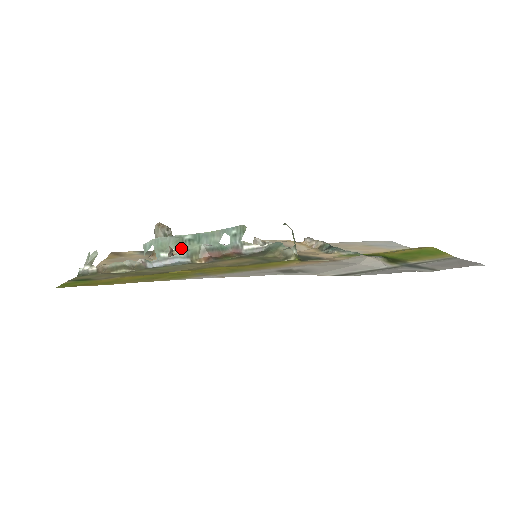
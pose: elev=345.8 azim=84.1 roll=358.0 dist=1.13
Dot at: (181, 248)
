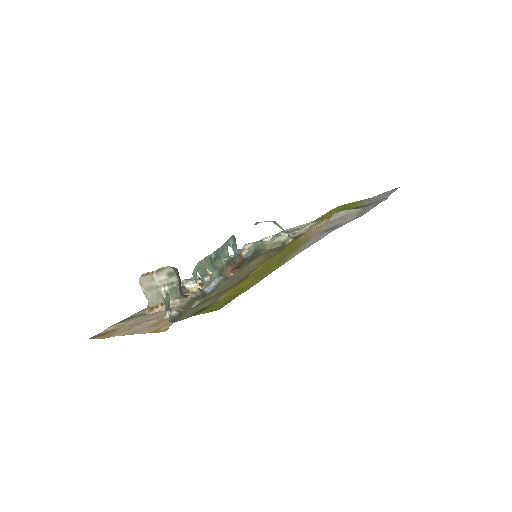
Dot at: (213, 268)
